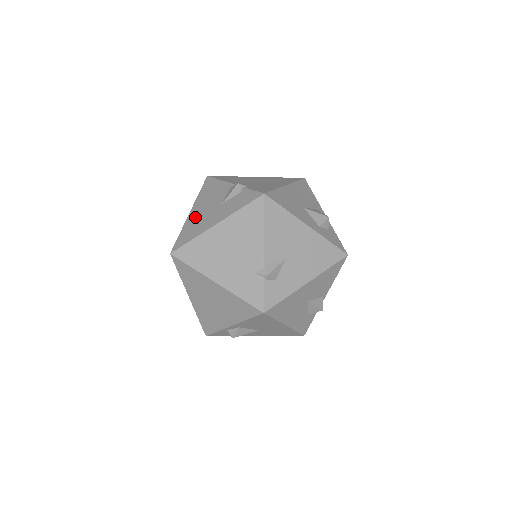
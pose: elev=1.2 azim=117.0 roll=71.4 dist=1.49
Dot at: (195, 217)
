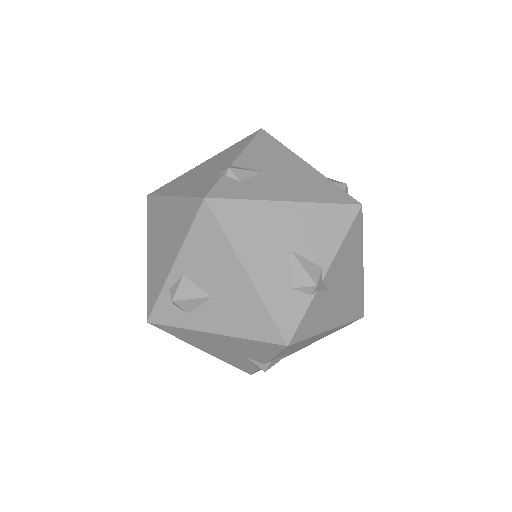
Dot at: occluded
